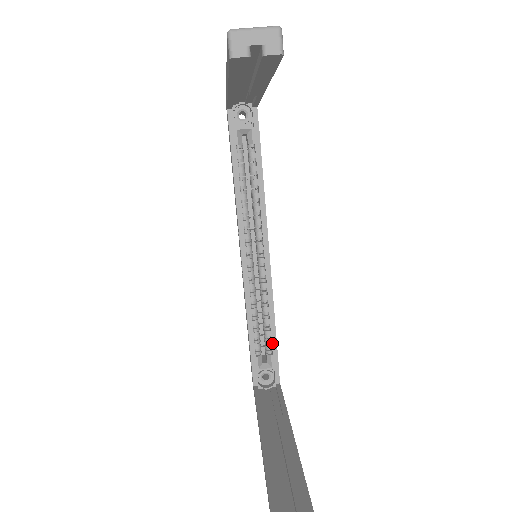
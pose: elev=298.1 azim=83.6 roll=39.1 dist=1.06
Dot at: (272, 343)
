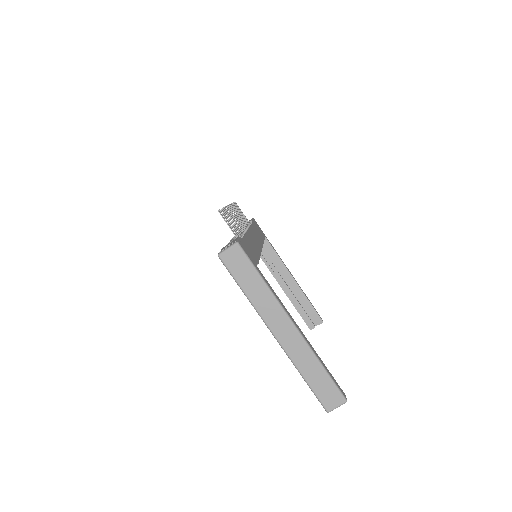
Dot at: occluded
